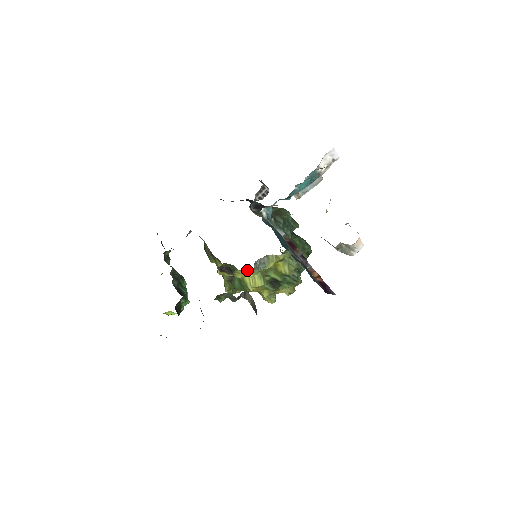
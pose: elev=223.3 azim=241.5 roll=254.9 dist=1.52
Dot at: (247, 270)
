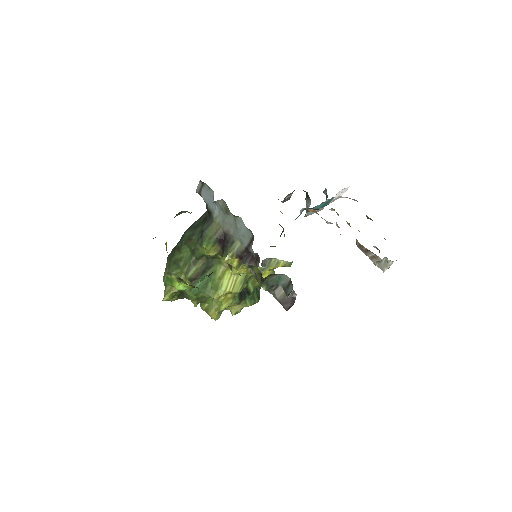
Dot at: occluded
